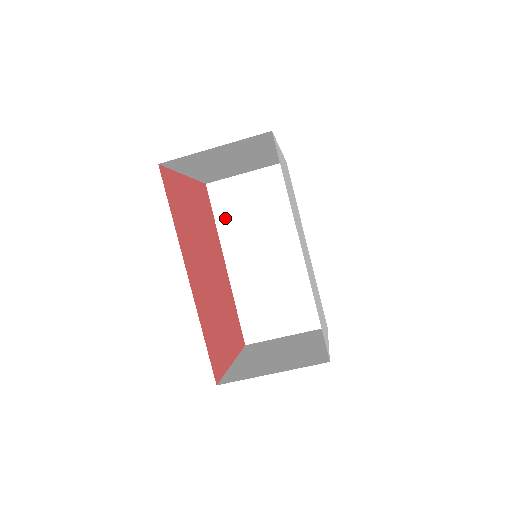
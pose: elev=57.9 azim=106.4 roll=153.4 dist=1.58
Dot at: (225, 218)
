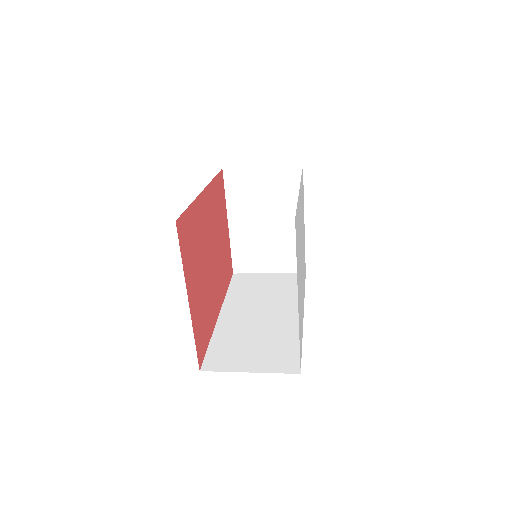
Dot at: occluded
